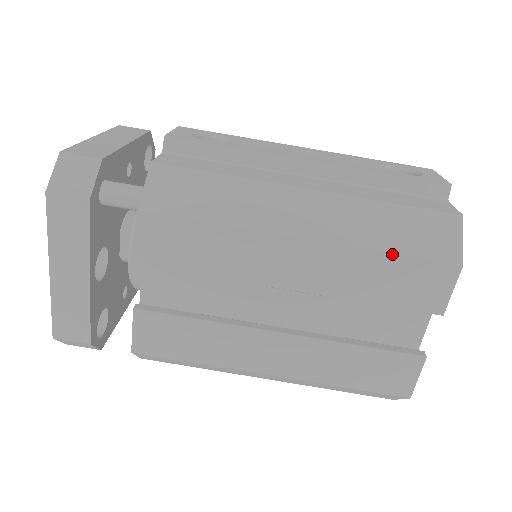
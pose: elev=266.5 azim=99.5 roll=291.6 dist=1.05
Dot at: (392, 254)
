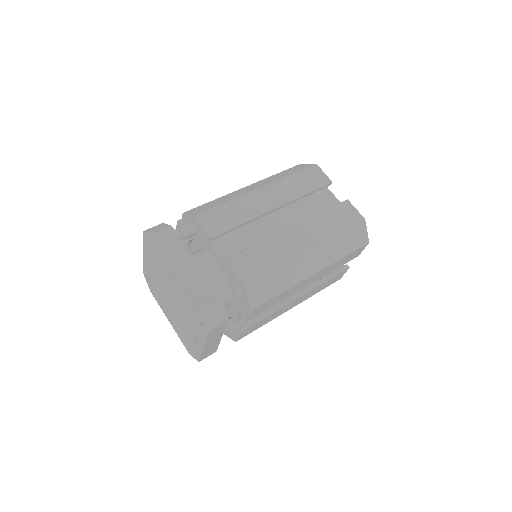
Dot at: (293, 174)
